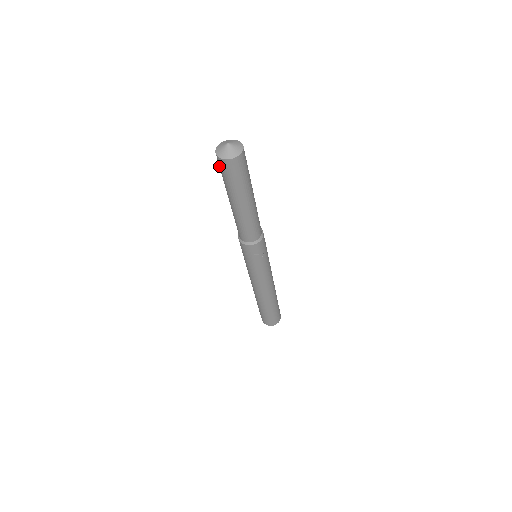
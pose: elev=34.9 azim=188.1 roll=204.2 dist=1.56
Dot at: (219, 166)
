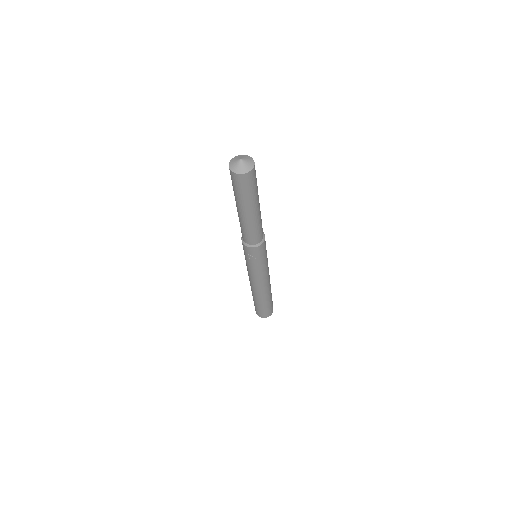
Dot at: occluded
